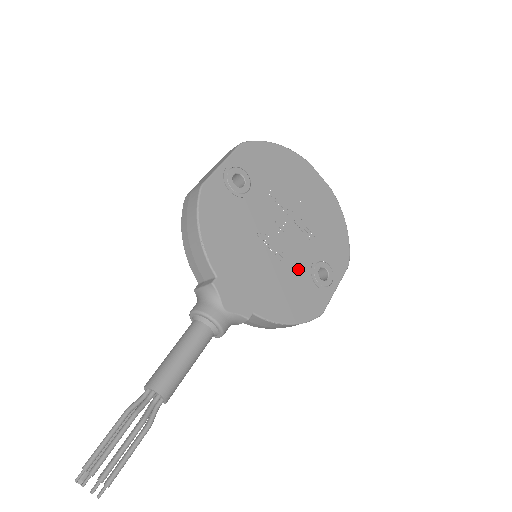
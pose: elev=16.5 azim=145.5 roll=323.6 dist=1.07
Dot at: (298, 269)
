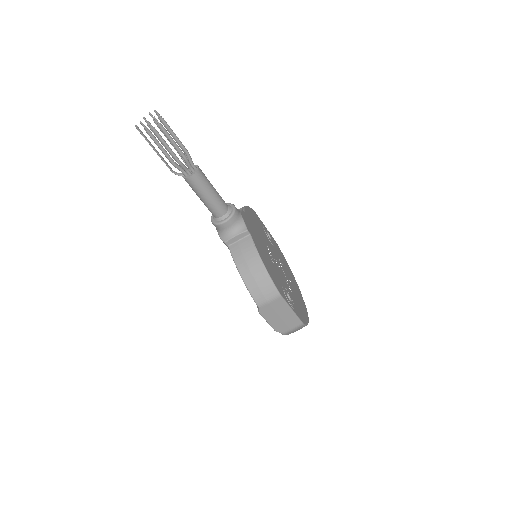
Dot at: (278, 274)
